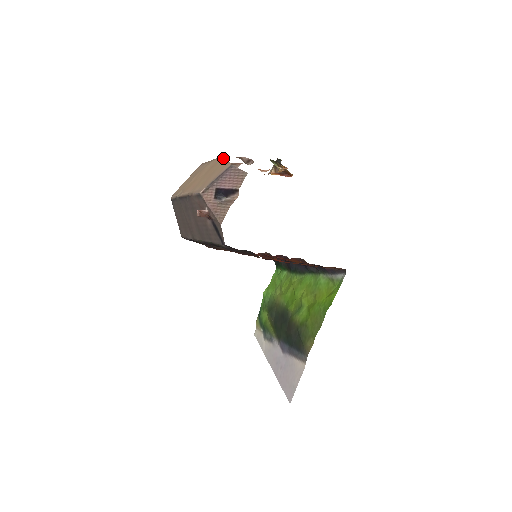
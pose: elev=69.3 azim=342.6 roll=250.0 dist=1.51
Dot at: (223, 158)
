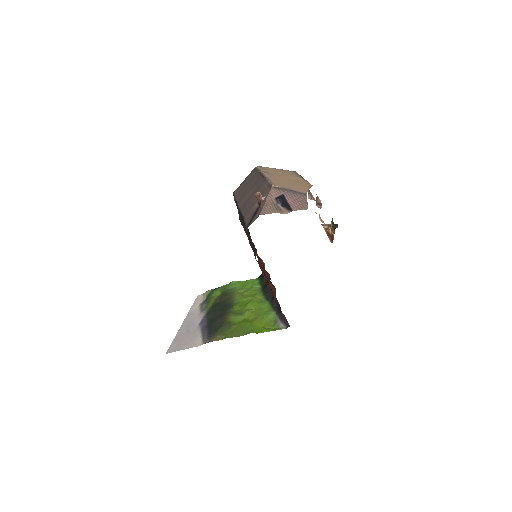
Dot at: (309, 185)
